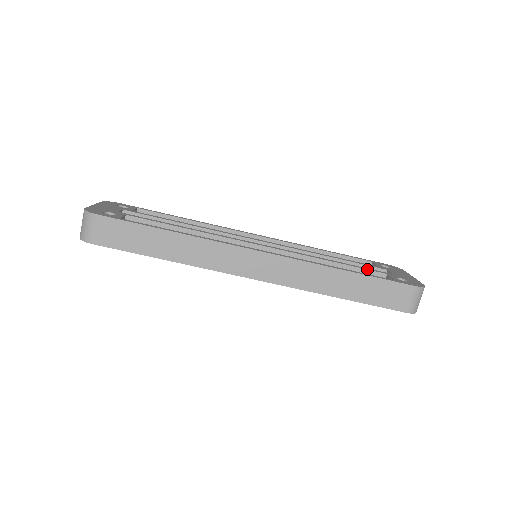
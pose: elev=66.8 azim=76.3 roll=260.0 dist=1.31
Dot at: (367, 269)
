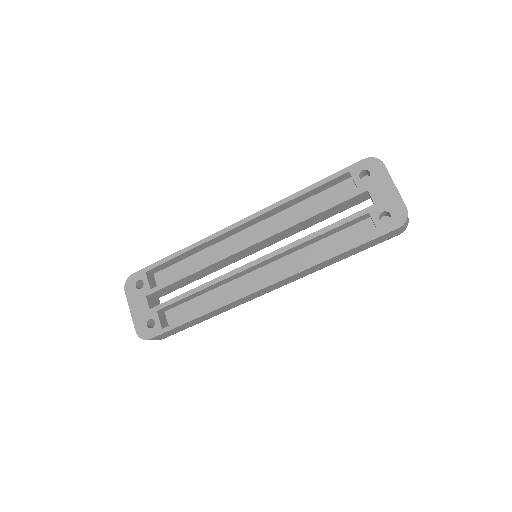
Dot at: (349, 221)
